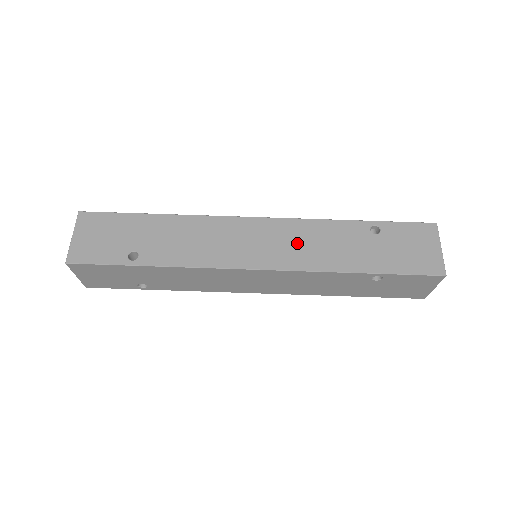
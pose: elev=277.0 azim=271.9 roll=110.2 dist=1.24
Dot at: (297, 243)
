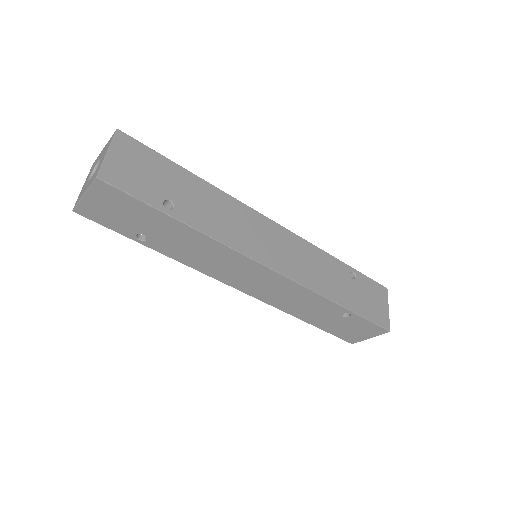
Dot at: (303, 260)
